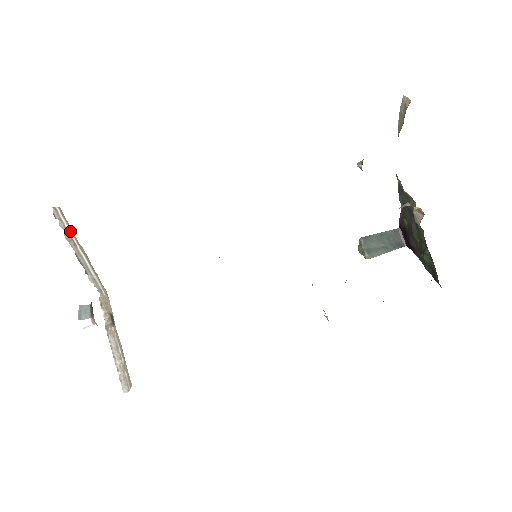
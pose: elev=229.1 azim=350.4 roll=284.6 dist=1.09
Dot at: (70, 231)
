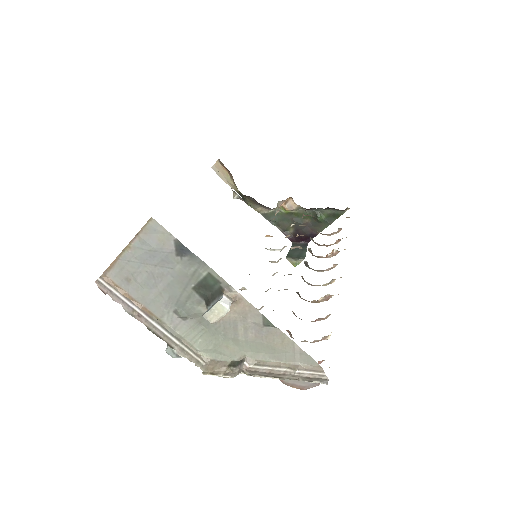
Dot at: (125, 300)
